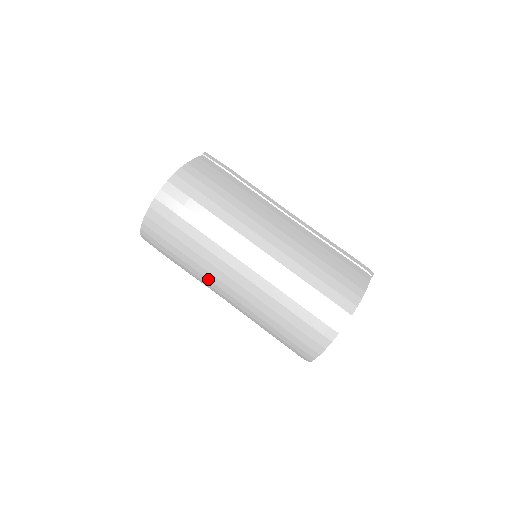
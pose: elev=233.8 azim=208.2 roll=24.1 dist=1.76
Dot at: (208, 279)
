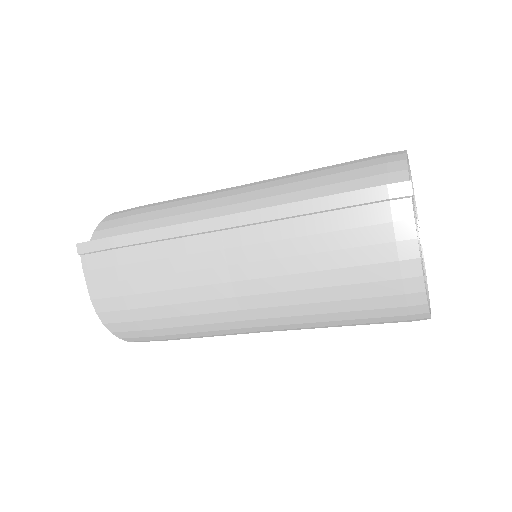
Dot at: occluded
